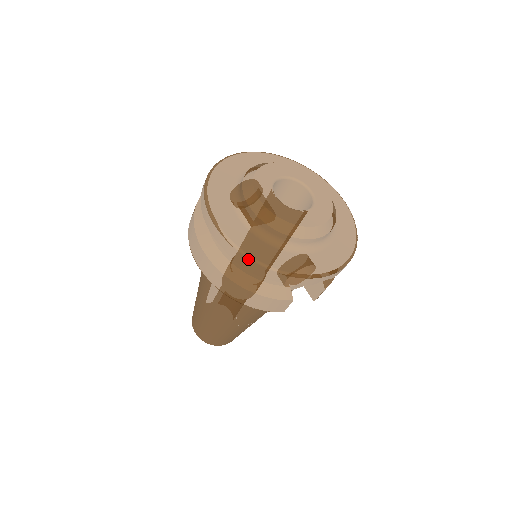
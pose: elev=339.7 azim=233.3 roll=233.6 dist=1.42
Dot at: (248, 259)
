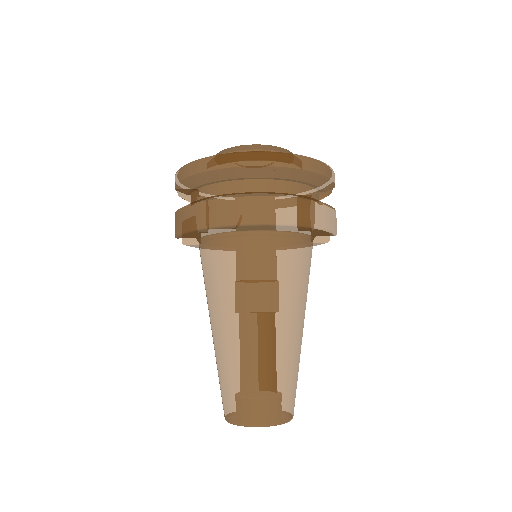
Dot at: (304, 158)
